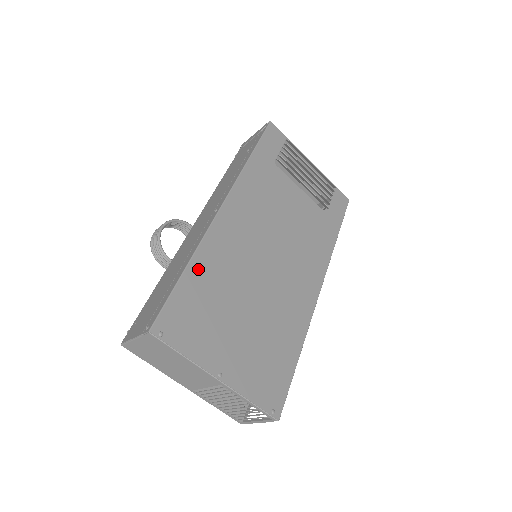
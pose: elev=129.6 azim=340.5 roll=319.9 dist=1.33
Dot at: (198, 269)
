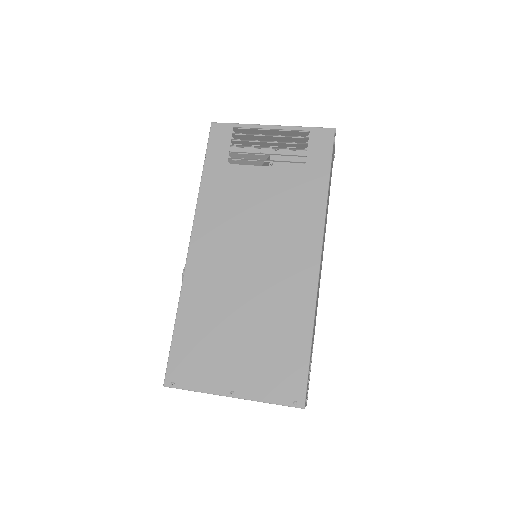
Dot at: (186, 316)
